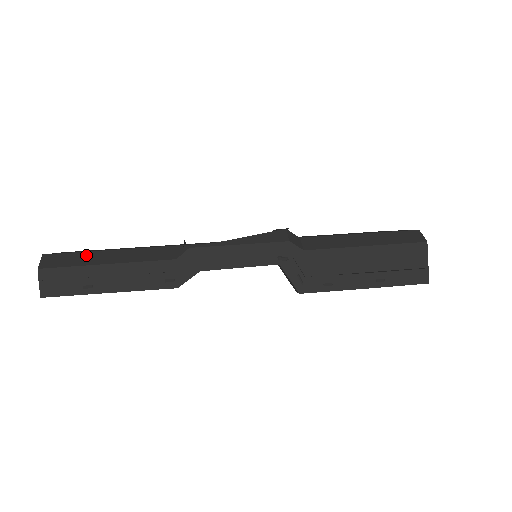
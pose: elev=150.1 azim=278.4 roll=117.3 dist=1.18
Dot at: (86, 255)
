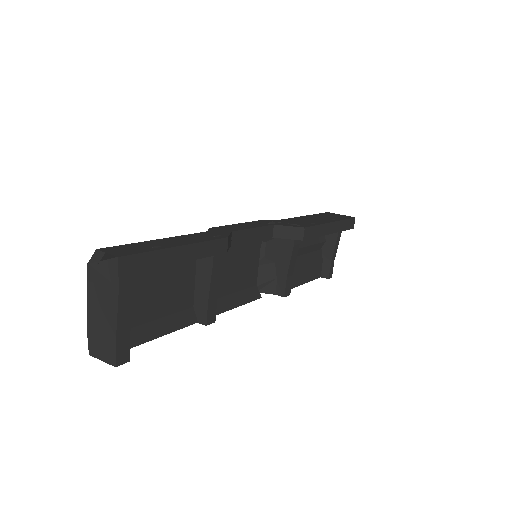
Dot at: occluded
